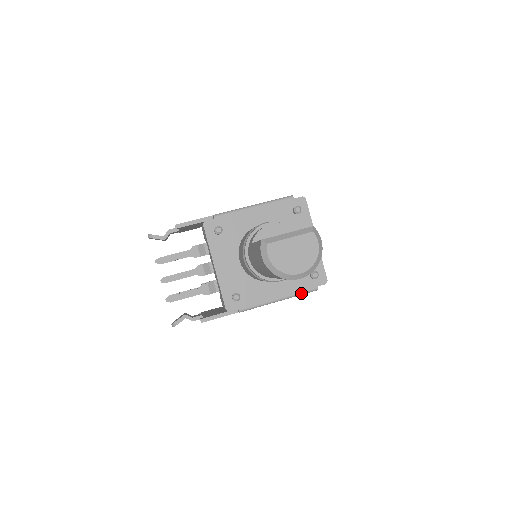
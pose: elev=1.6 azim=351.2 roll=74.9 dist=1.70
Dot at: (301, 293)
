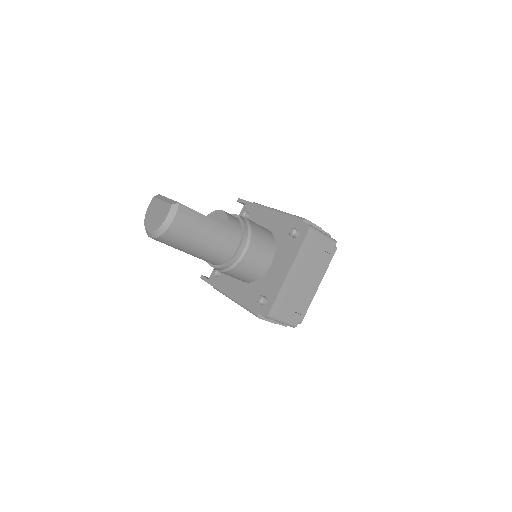
Dot at: (247, 308)
